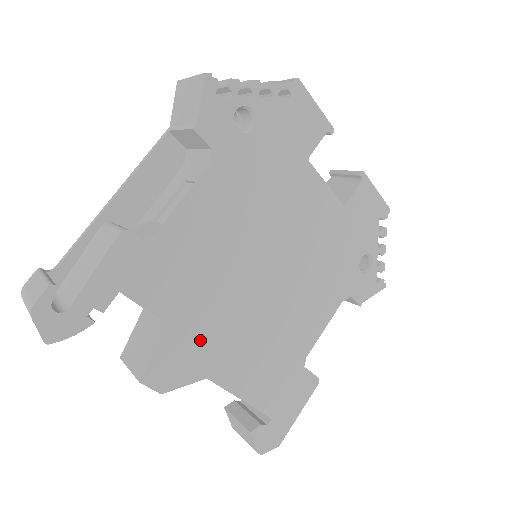
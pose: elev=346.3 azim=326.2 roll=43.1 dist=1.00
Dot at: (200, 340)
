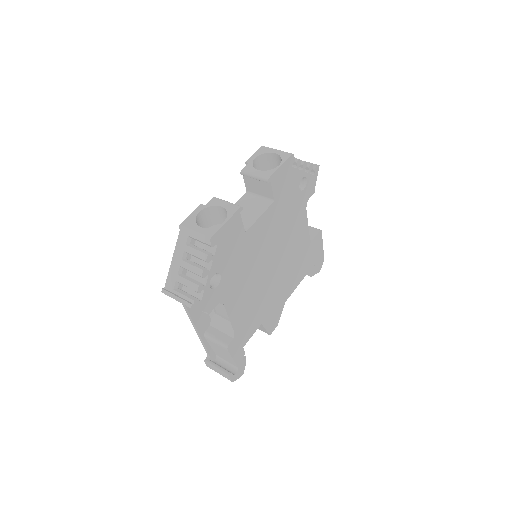
Dot at: (273, 306)
